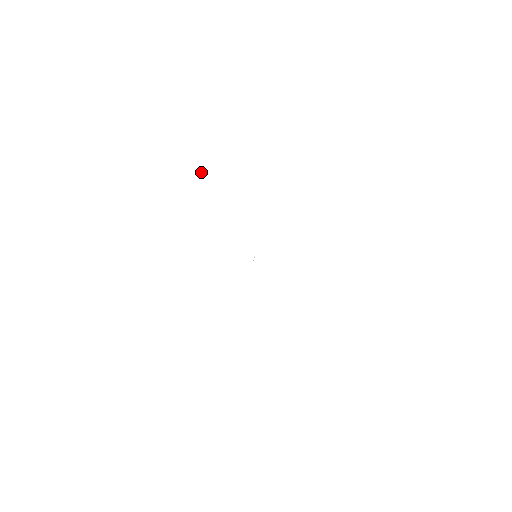
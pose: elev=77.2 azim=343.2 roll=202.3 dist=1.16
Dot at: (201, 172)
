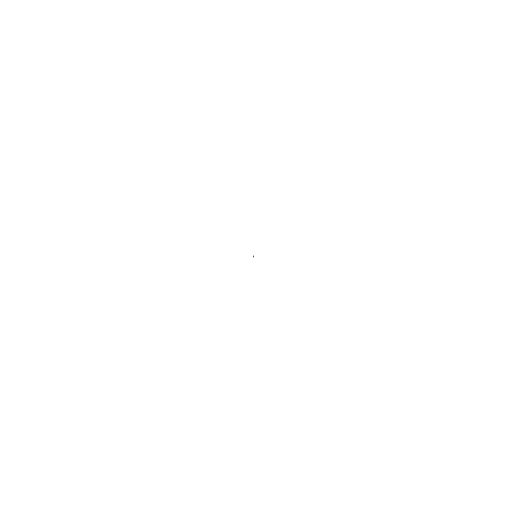
Dot at: (269, 211)
